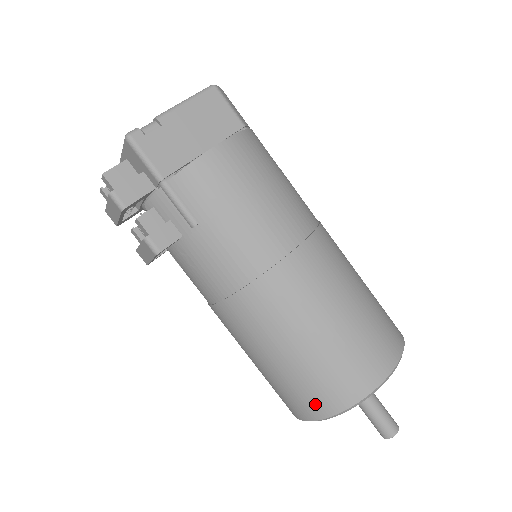
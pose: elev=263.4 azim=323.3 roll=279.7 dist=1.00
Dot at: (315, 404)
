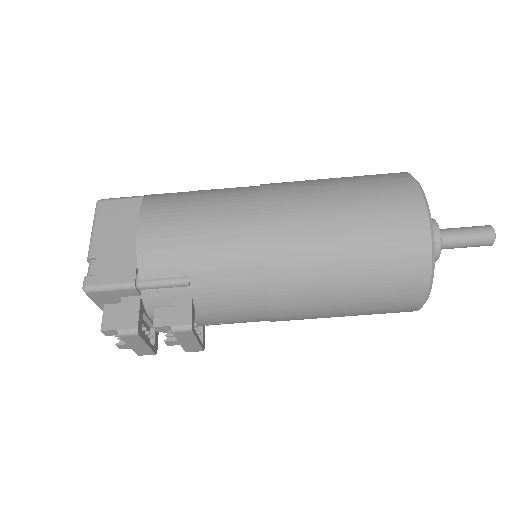
Dot at: (411, 279)
